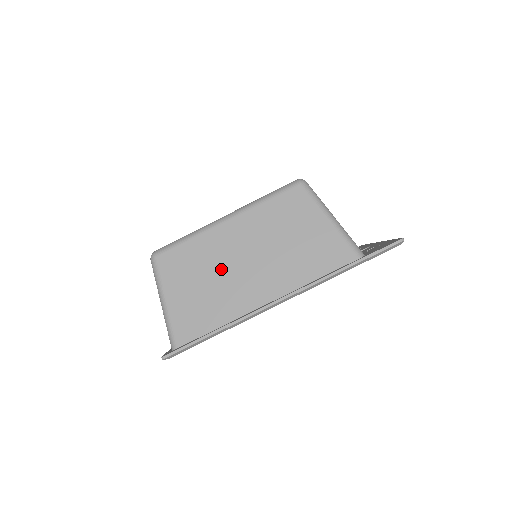
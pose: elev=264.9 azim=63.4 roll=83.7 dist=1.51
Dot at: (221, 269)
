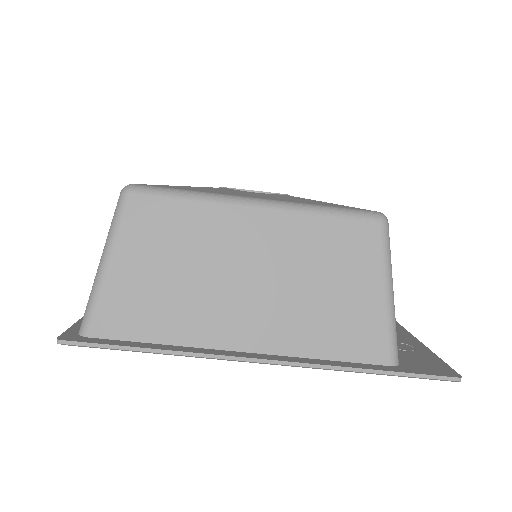
Dot at: (209, 268)
